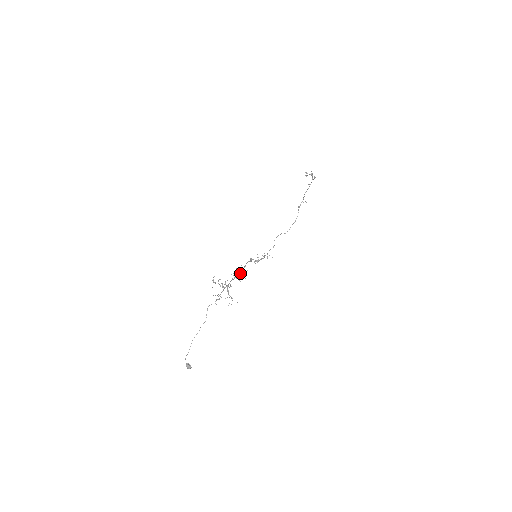
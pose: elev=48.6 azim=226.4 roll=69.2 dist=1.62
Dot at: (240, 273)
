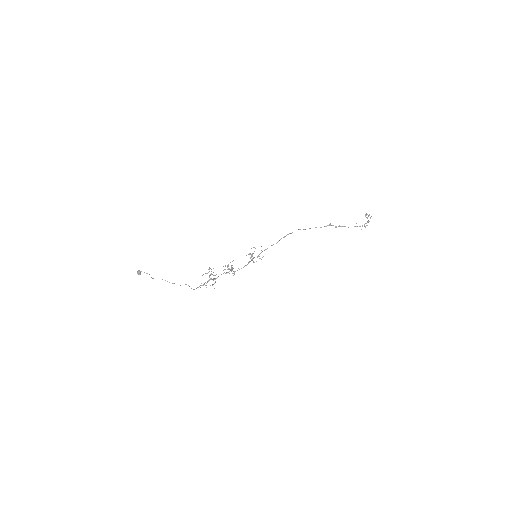
Dot at: (231, 269)
